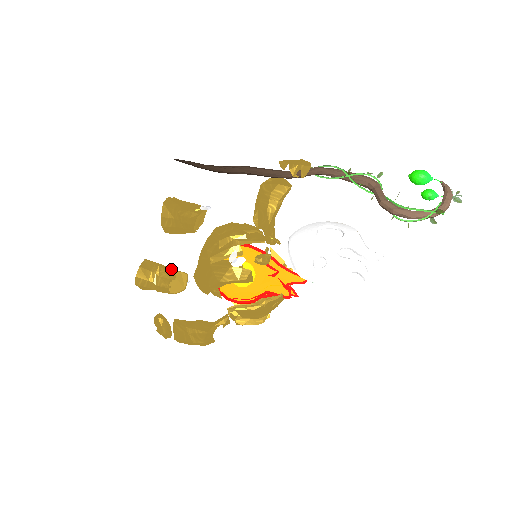
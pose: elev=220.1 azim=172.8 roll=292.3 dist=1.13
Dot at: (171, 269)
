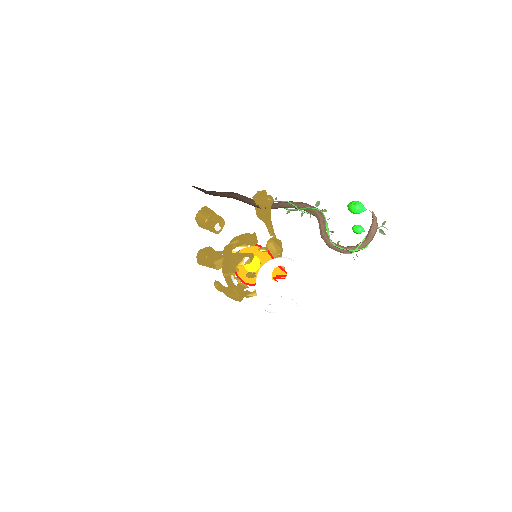
Dot at: (212, 261)
